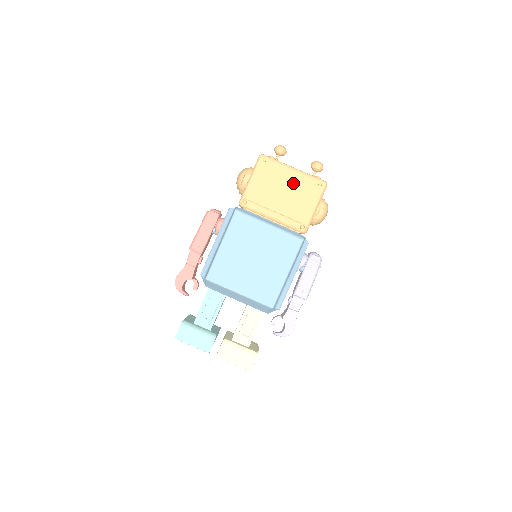
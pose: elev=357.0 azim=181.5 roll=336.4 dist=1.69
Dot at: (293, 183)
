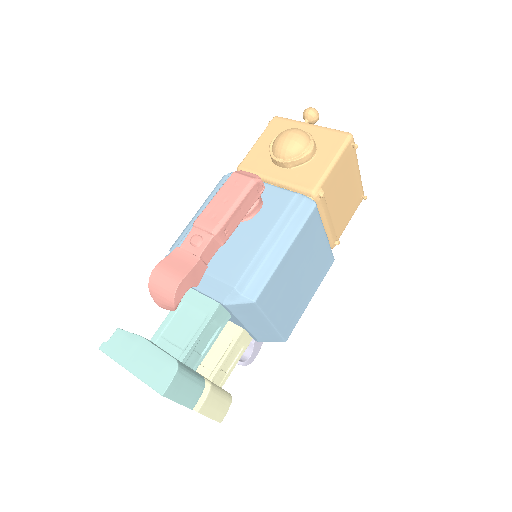
Dot at: (352, 186)
